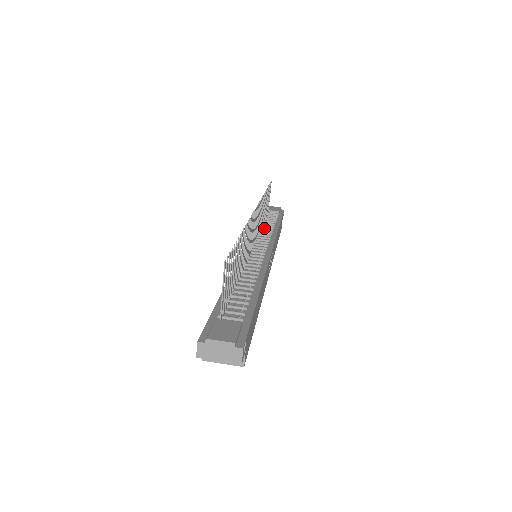
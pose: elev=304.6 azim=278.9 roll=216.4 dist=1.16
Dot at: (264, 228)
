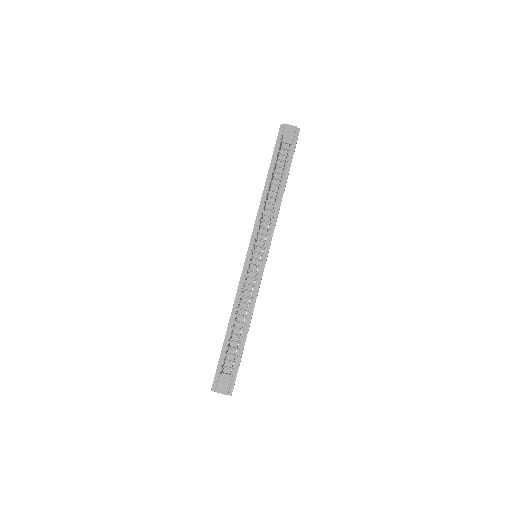
Dot at: (269, 203)
